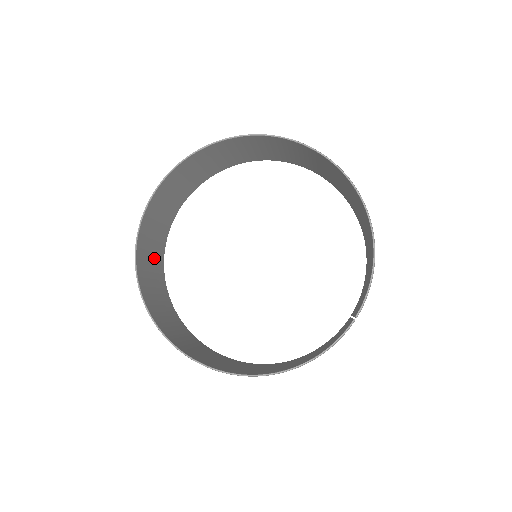
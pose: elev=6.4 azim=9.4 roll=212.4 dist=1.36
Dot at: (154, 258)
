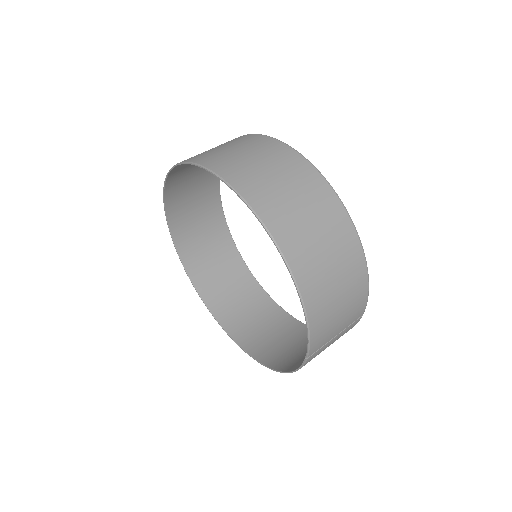
Dot at: (209, 235)
